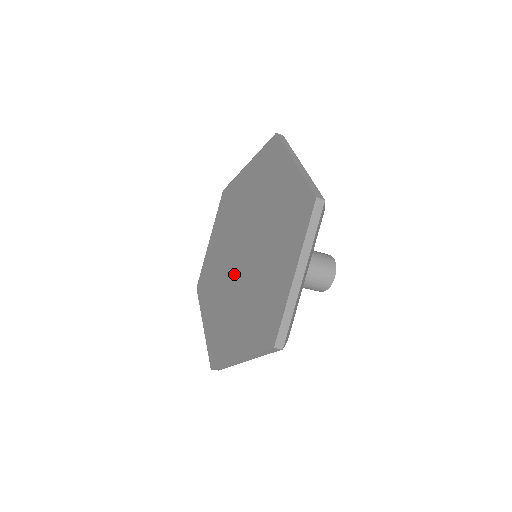
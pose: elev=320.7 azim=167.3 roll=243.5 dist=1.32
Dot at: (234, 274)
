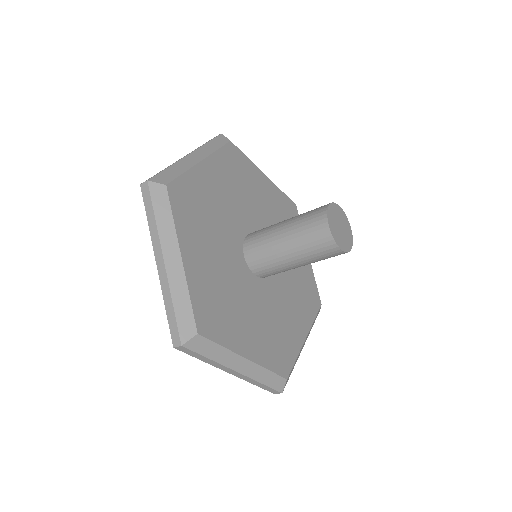
Dot at: occluded
